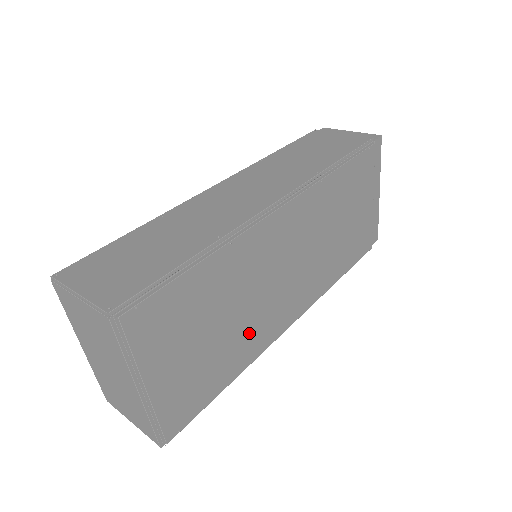
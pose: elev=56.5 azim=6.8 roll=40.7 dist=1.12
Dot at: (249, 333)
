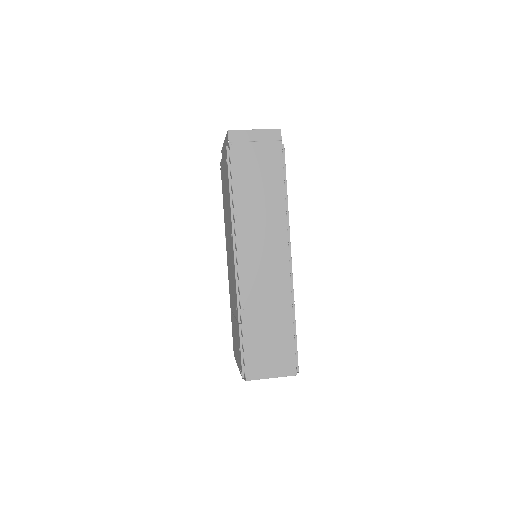
Dot at: occluded
